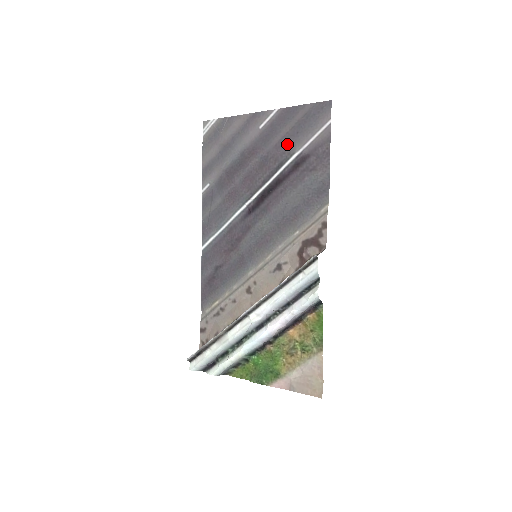
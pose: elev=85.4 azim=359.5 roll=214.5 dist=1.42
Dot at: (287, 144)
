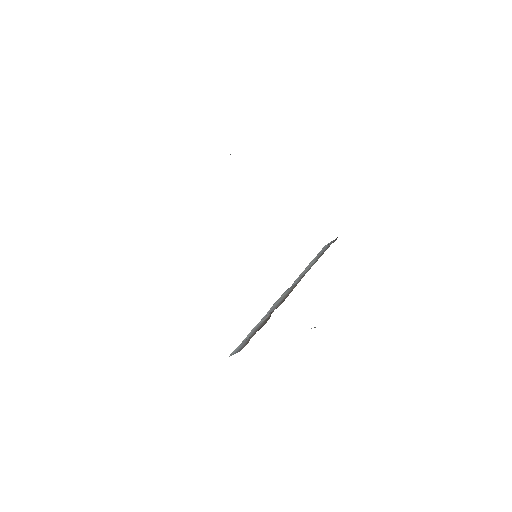
Dot at: occluded
